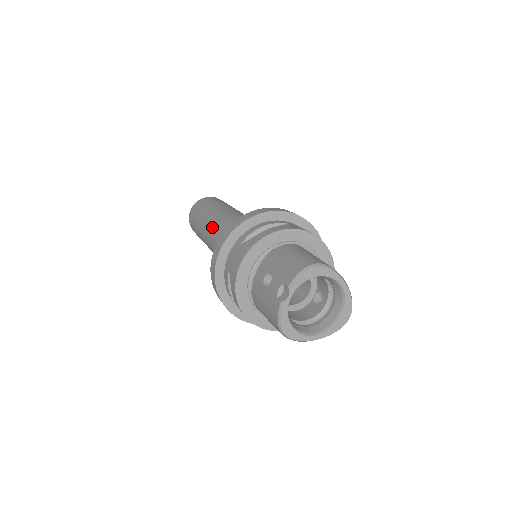
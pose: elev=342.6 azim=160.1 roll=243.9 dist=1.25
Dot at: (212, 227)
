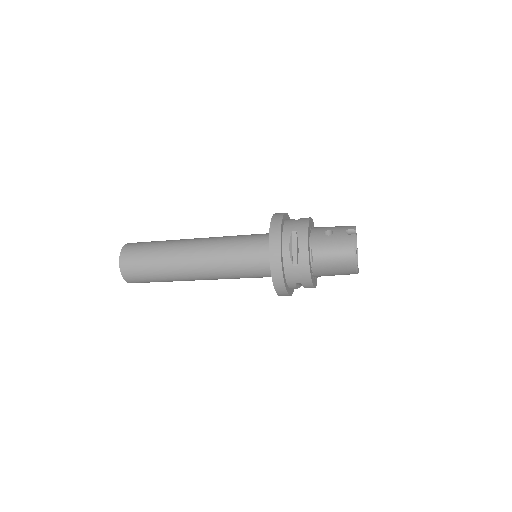
Dot at: (199, 240)
